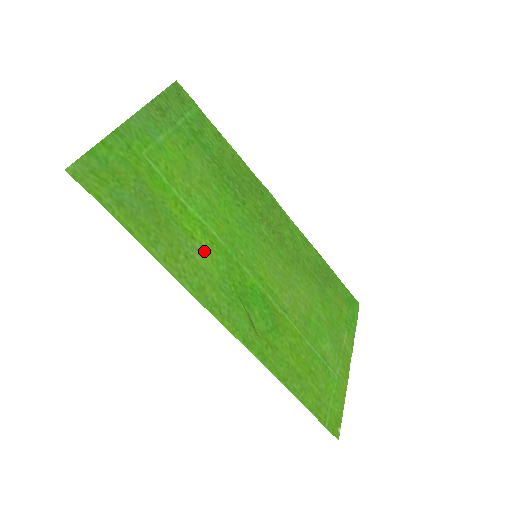
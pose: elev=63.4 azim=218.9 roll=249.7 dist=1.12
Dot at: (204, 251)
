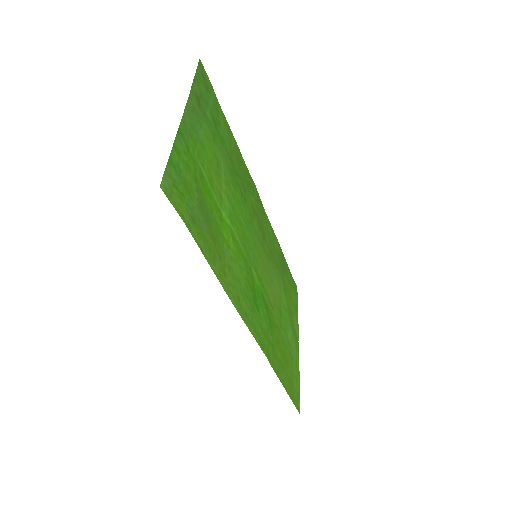
Dot at: (235, 259)
